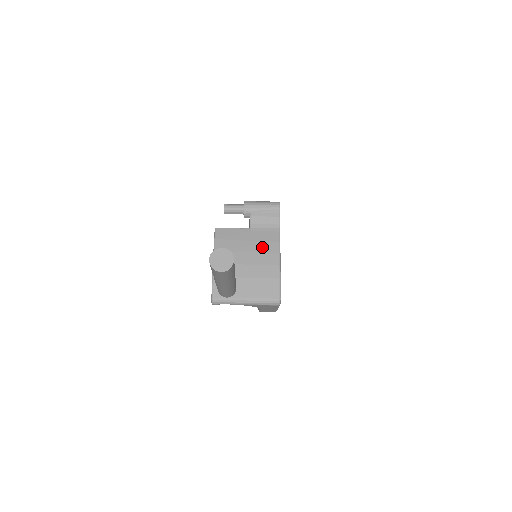
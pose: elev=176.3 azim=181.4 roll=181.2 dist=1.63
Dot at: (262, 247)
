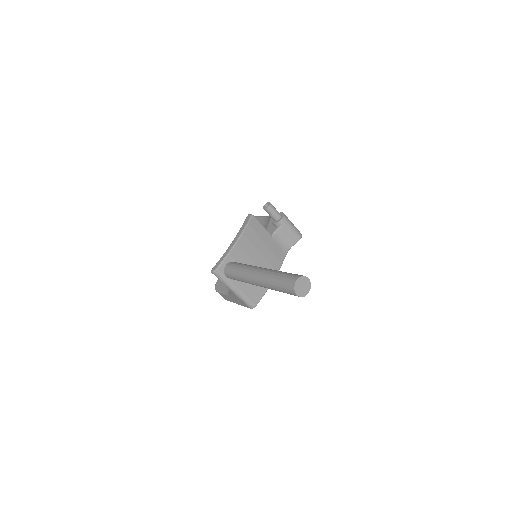
Dot at: (271, 258)
